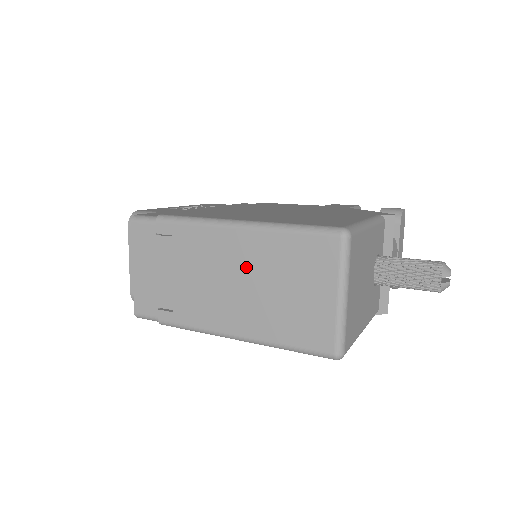
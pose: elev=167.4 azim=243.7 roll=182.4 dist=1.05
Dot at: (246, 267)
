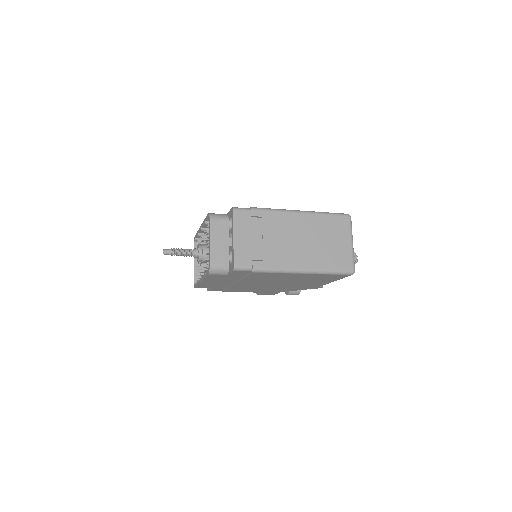
Dot at: (307, 232)
